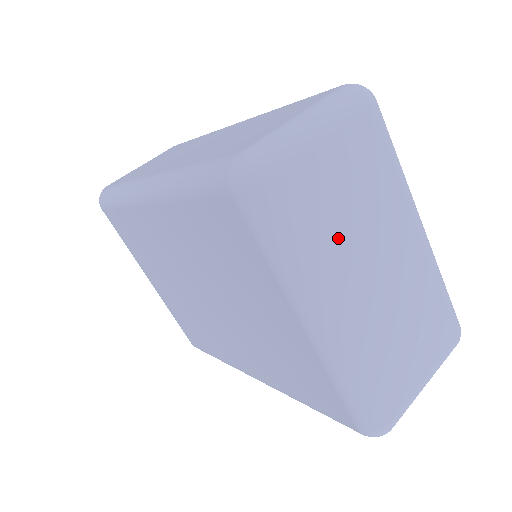
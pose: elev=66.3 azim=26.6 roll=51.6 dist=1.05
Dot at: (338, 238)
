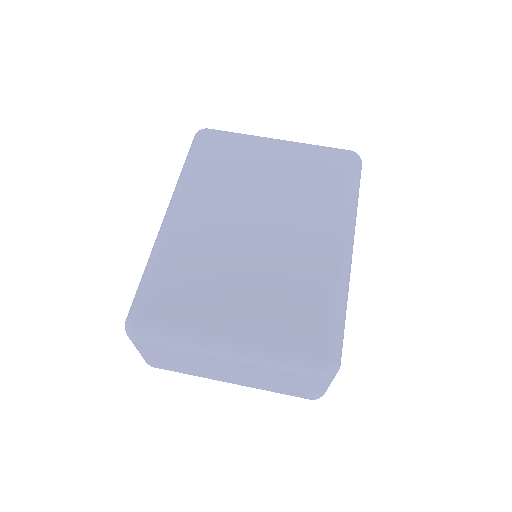
Dot at: occluded
